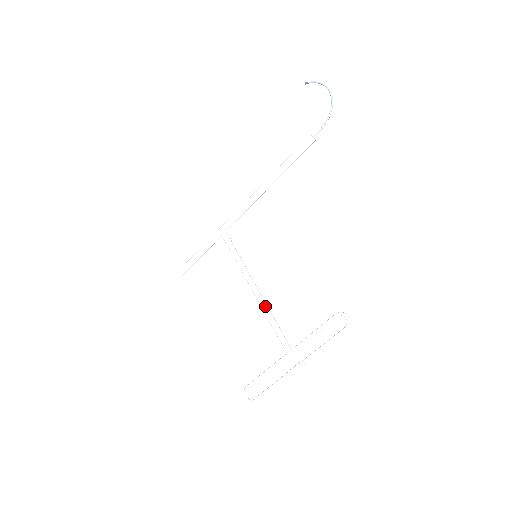
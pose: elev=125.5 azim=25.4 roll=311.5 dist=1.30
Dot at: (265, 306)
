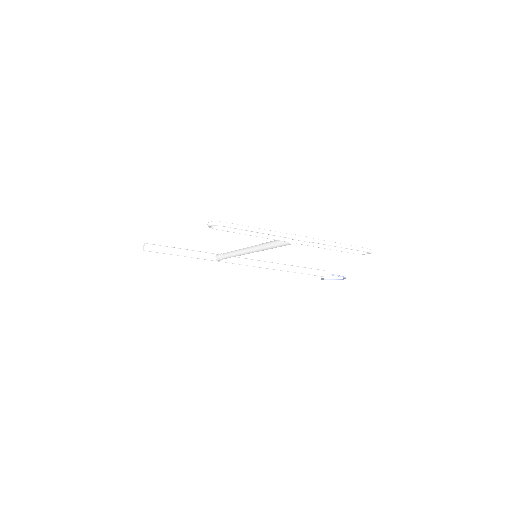
Dot at: occluded
